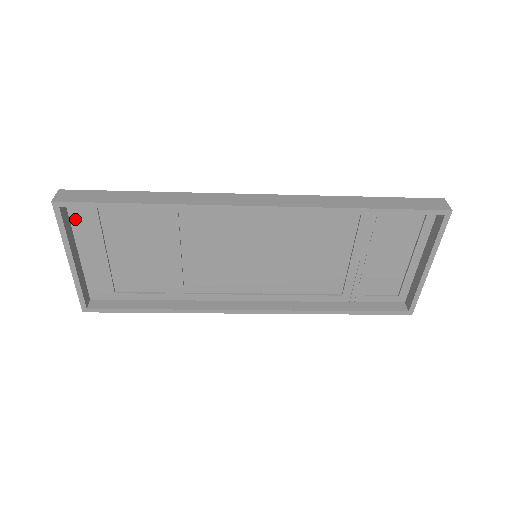
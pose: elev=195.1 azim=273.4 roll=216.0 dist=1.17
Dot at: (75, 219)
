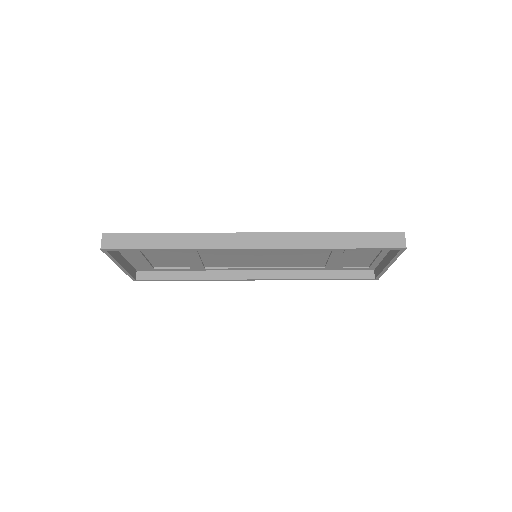
Dot at: occluded
